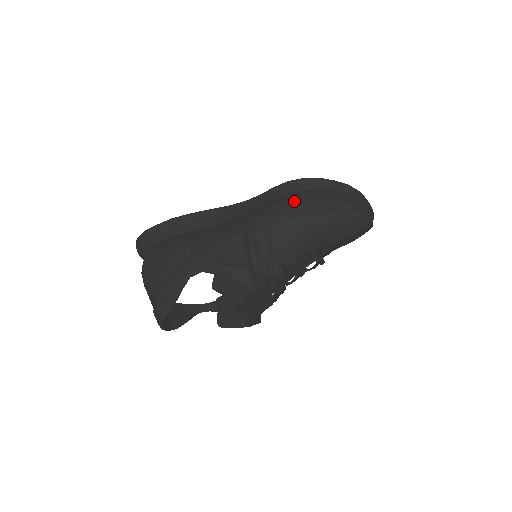
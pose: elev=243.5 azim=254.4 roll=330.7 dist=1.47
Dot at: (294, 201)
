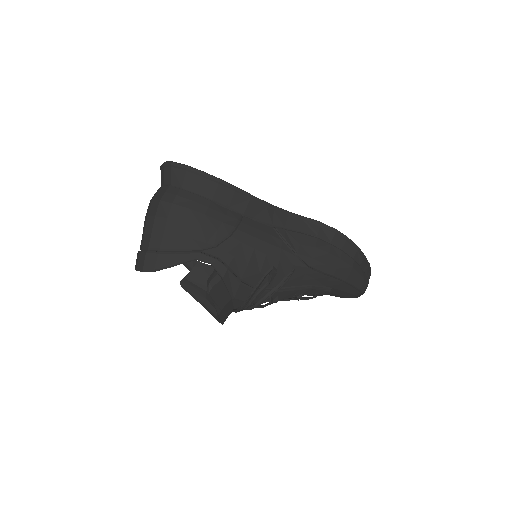
Dot at: (325, 255)
